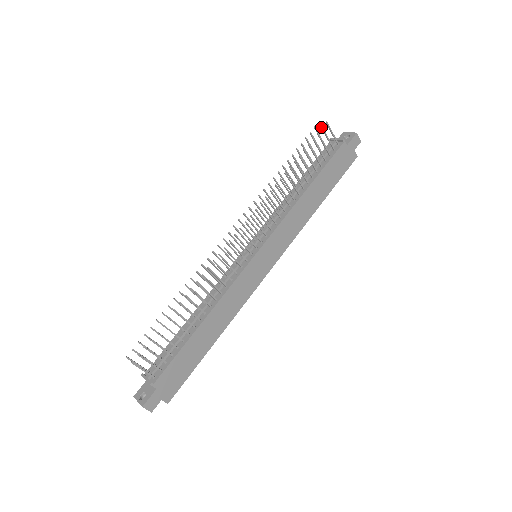
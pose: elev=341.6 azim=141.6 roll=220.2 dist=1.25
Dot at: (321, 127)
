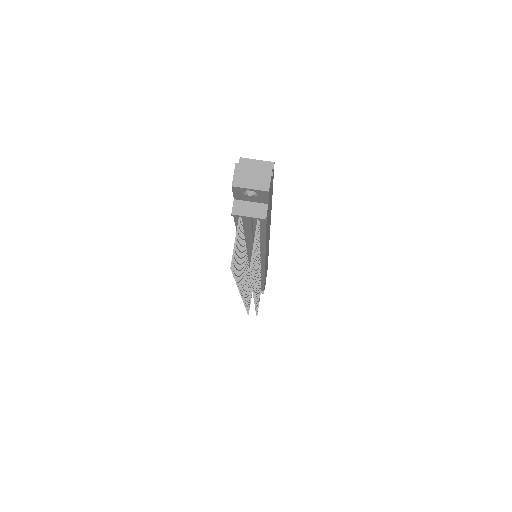
Dot at: occluded
